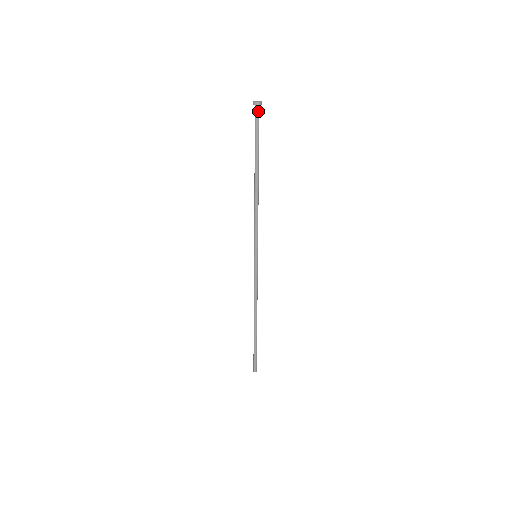
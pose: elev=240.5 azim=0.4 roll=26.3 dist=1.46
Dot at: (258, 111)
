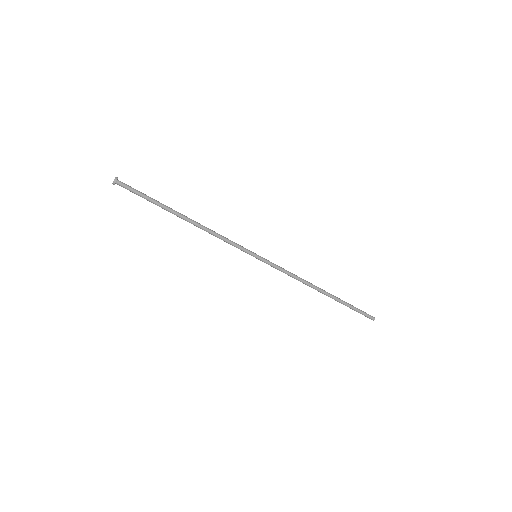
Dot at: (122, 183)
